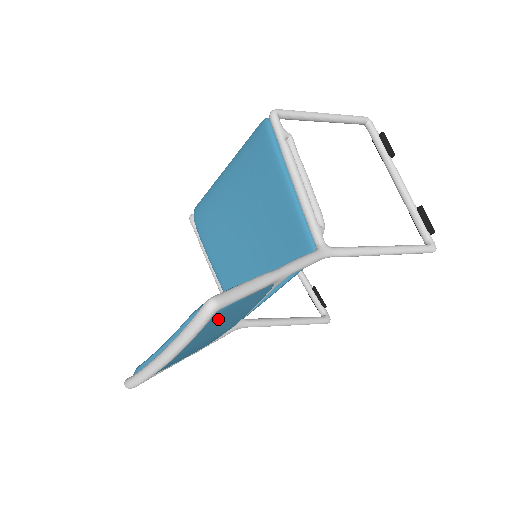
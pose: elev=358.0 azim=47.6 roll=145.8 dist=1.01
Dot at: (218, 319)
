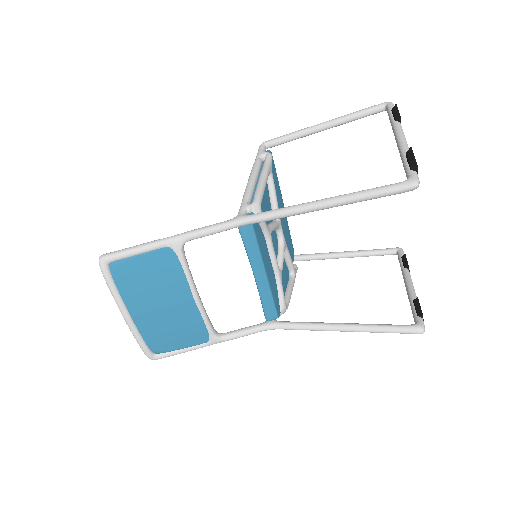
Dot at: (129, 277)
